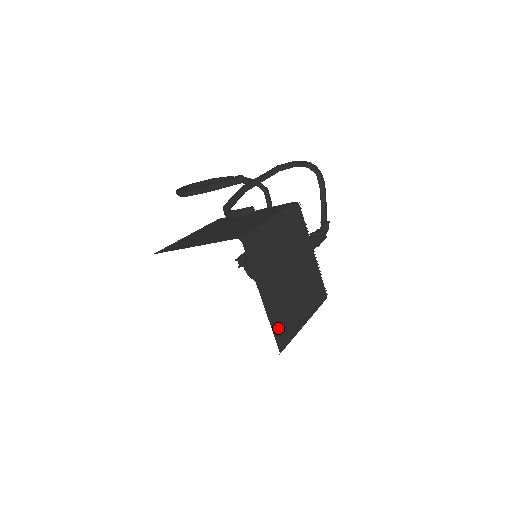
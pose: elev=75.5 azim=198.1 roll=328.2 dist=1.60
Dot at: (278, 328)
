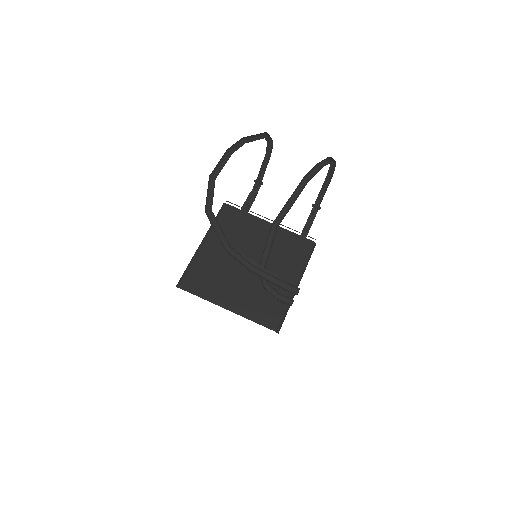
Dot at: occluded
